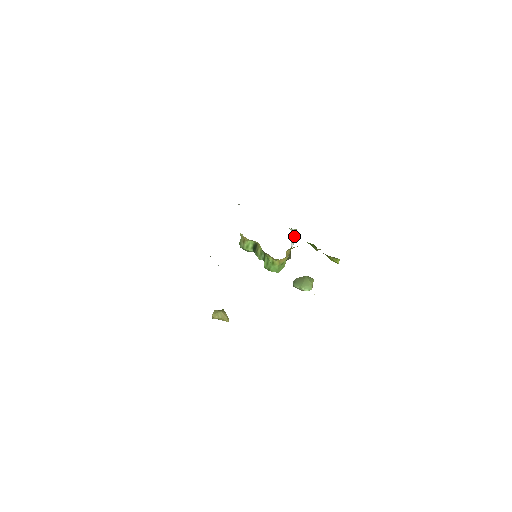
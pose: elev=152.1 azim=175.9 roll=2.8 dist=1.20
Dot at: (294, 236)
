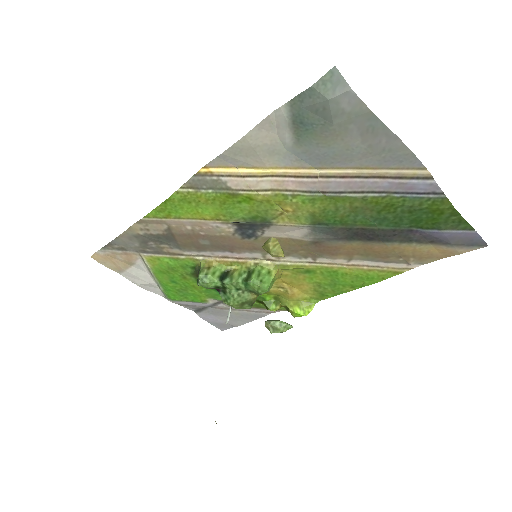
Dot at: occluded
